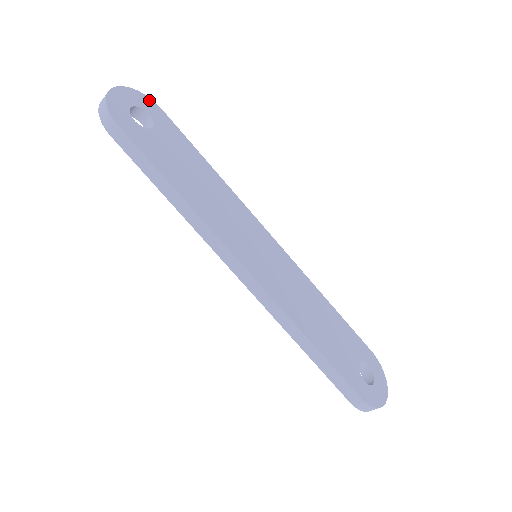
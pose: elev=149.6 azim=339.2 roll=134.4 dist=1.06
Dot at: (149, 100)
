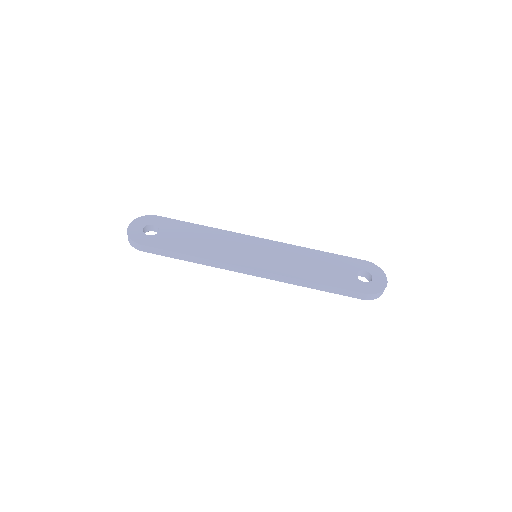
Dot at: (149, 217)
